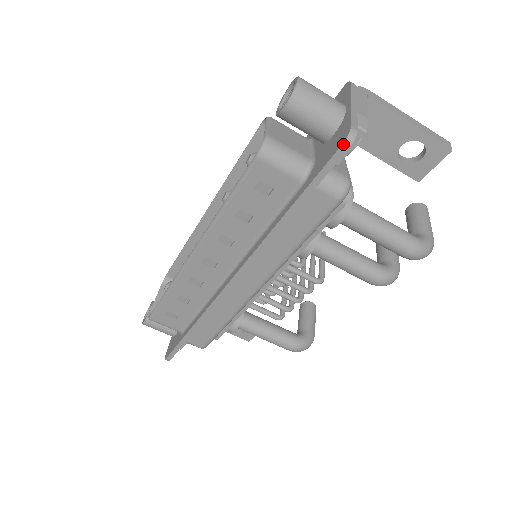
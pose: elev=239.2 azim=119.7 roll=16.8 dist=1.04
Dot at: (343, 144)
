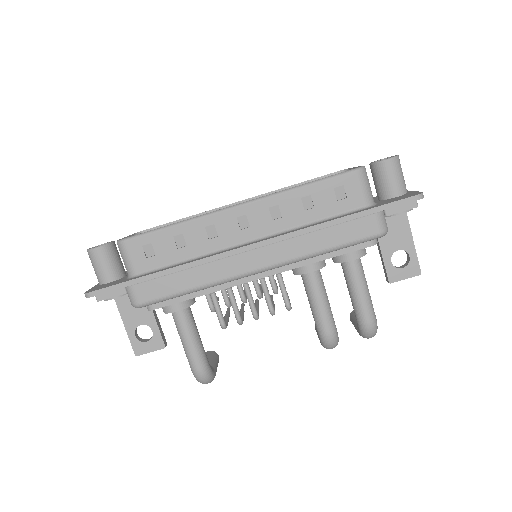
Dot at: (417, 195)
